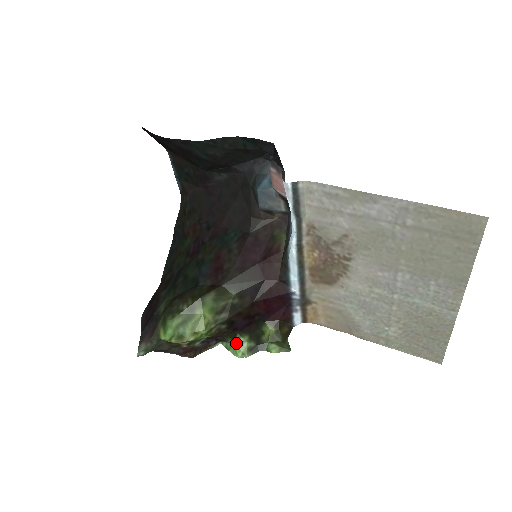
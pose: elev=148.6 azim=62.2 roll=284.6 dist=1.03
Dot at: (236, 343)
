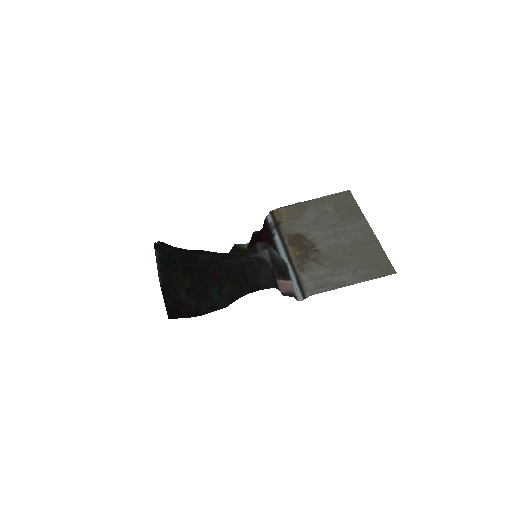
Dot at: occluded
